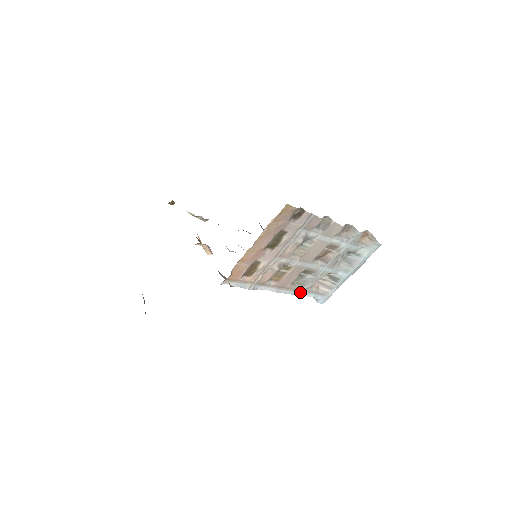
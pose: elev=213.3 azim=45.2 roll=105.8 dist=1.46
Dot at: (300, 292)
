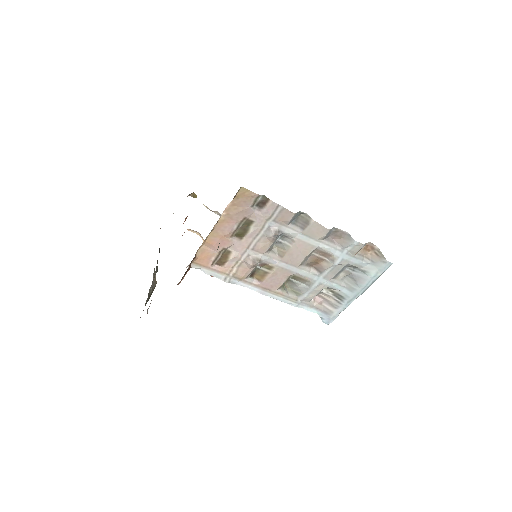
Dot at: (295, 302)
